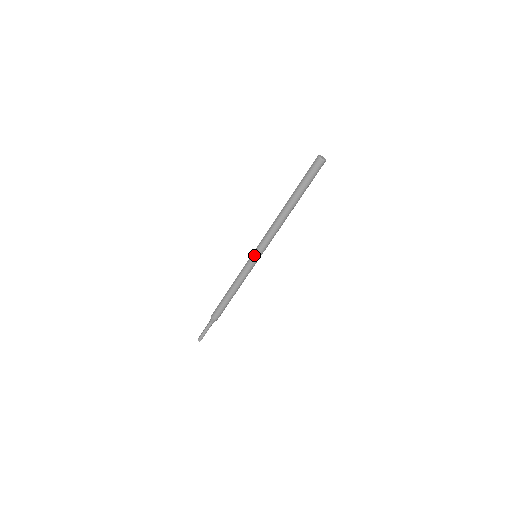
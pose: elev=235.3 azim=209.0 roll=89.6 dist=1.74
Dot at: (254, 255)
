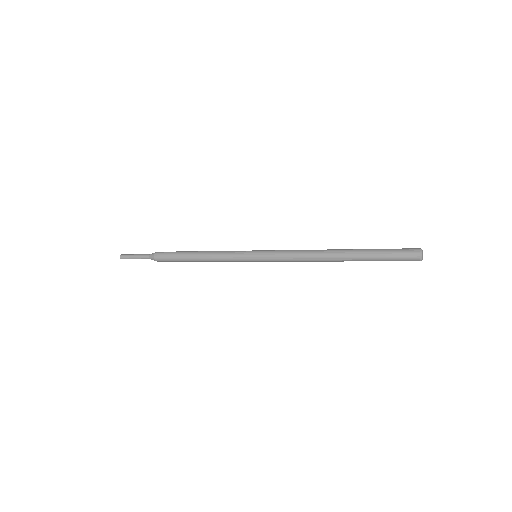
Dot at: (256, 257)
